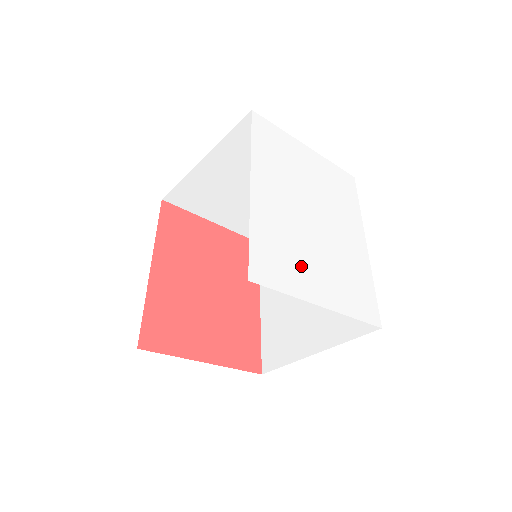
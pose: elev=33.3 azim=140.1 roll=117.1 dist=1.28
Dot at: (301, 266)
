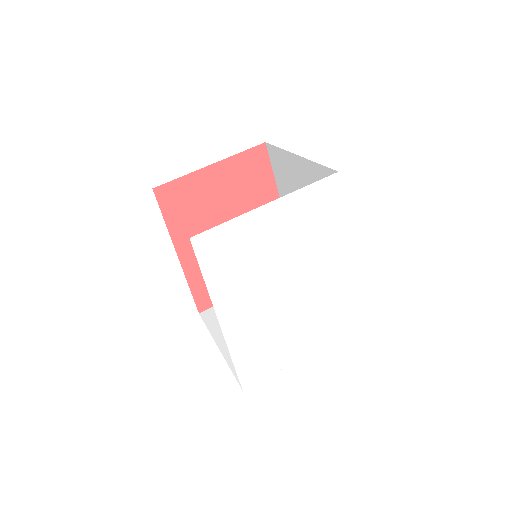
Dot at: (282, 344)
